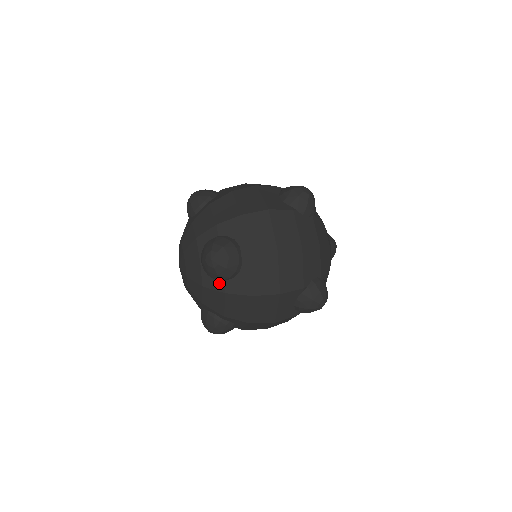
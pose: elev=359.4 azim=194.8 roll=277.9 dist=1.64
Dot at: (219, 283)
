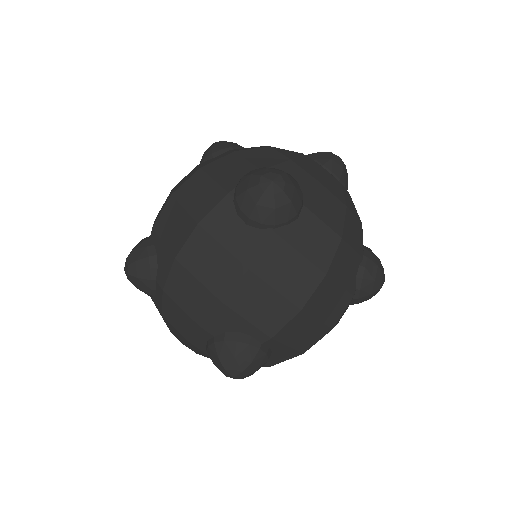
Dot at: (158, 290)
